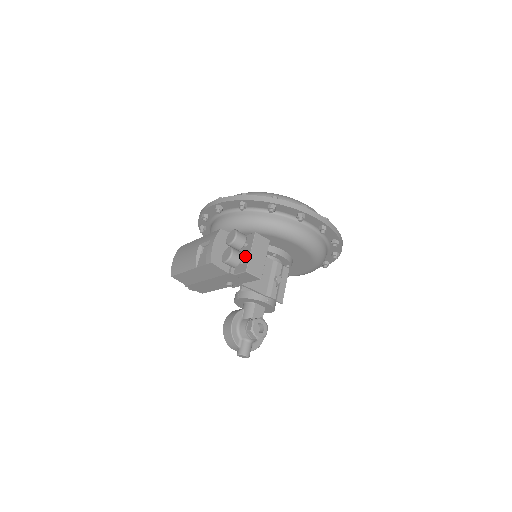
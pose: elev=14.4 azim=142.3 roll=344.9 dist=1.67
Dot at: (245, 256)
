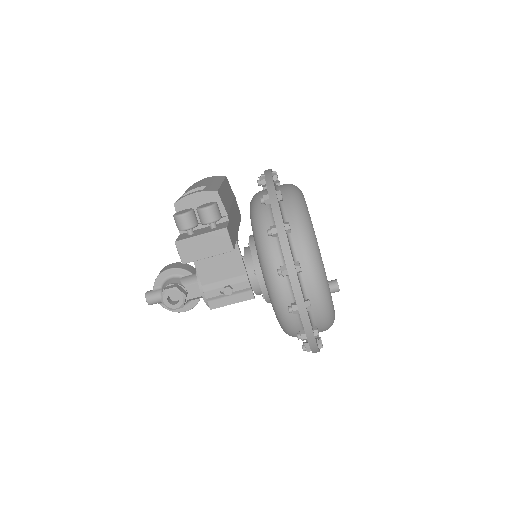
Dot at: (197, 233)
